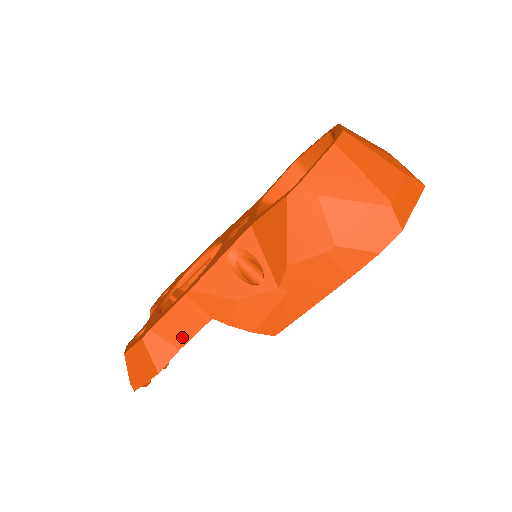
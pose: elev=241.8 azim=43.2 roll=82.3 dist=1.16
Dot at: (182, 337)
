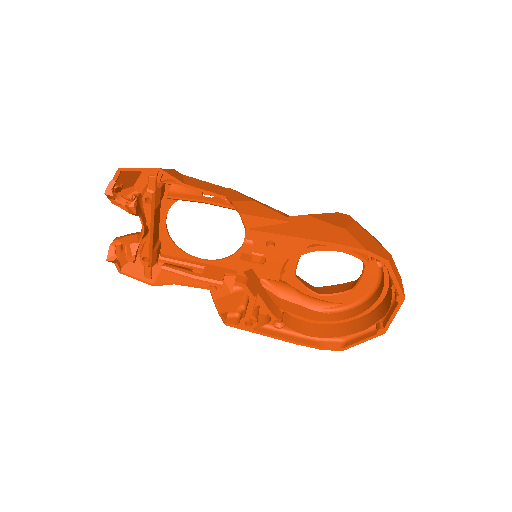
Dot at: (195, 185)
